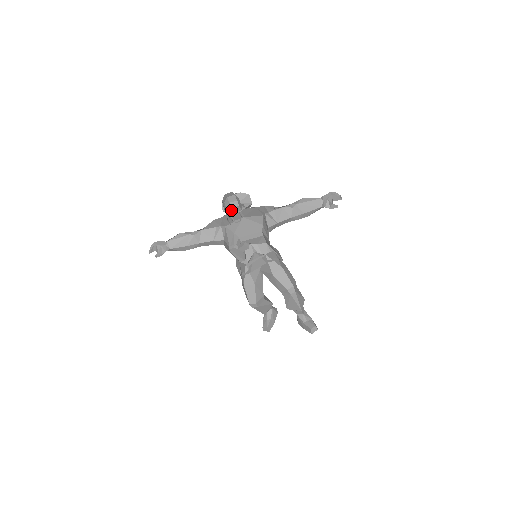
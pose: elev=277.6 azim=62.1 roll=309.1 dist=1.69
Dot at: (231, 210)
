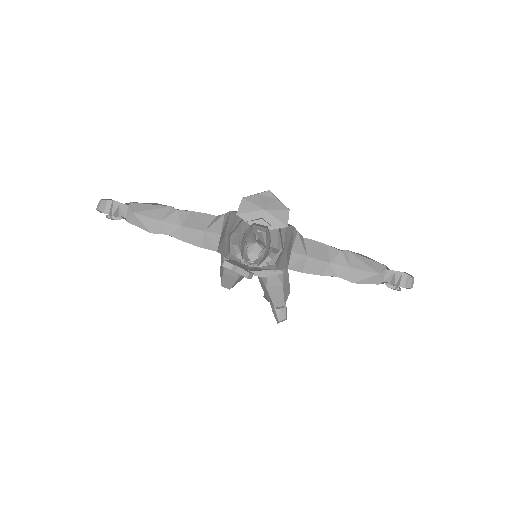
Dot at: (251, 231)
